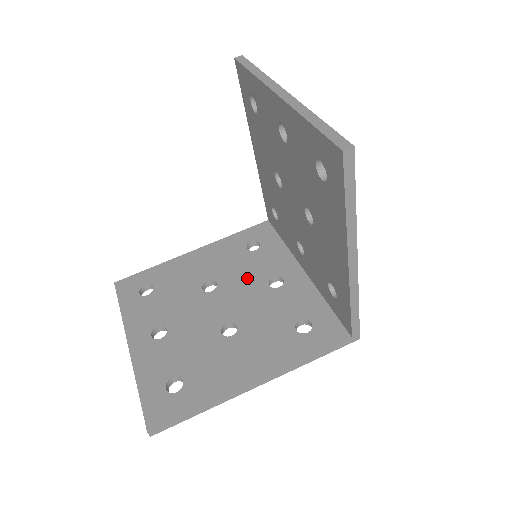
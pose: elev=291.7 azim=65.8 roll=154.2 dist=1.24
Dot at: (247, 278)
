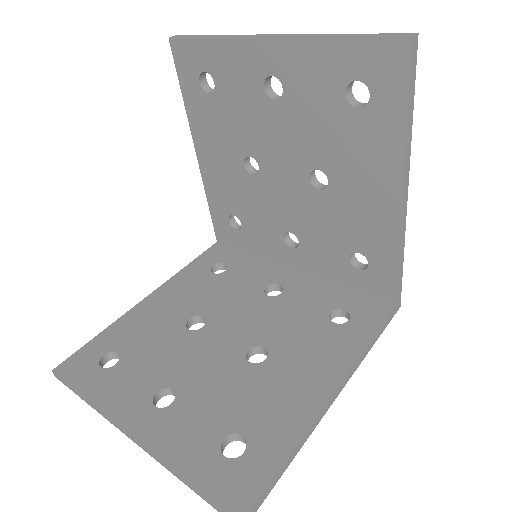
Dot at: (237, 298)
